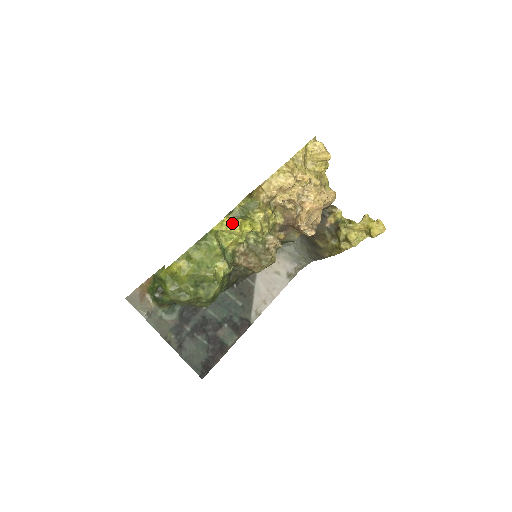
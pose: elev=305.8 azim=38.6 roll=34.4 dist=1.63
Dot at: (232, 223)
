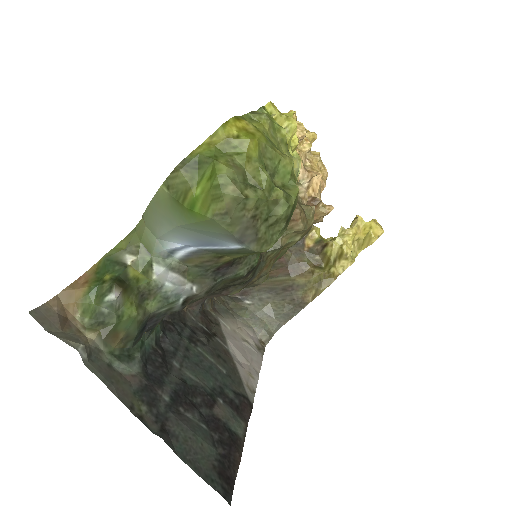
Dot at: (283, 114)
